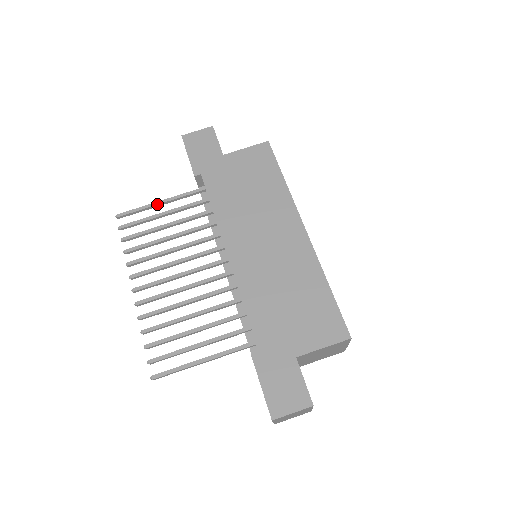
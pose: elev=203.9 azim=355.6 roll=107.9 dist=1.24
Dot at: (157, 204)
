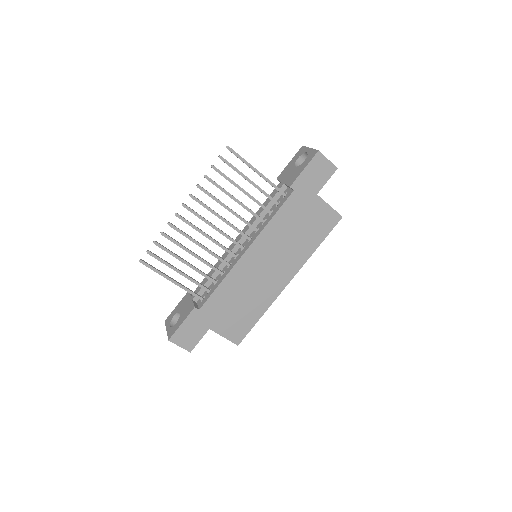
Dot at: (254, 171)
